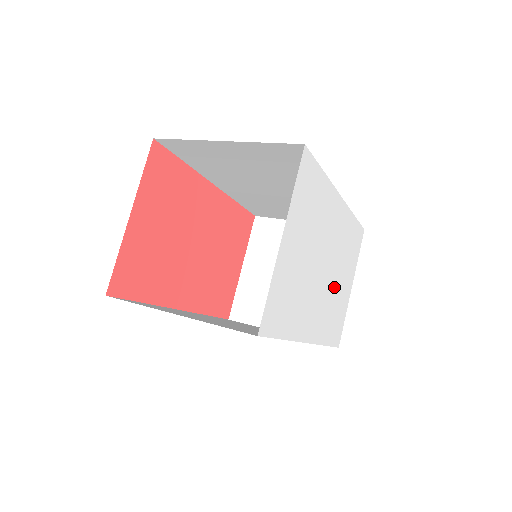
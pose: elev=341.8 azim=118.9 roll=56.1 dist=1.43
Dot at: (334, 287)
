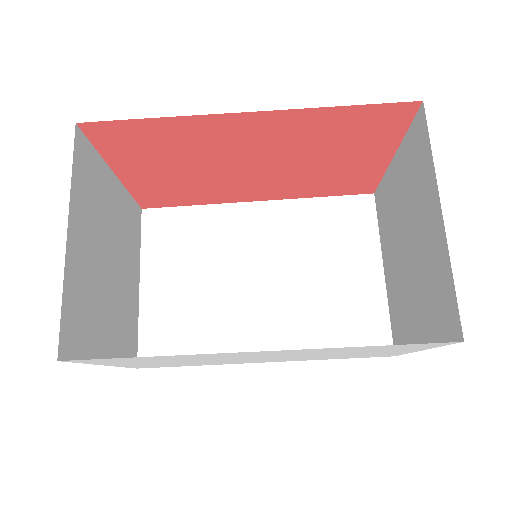
Dot at: occluded
